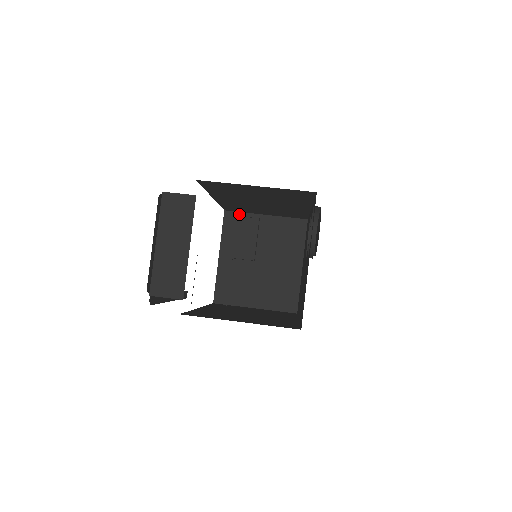
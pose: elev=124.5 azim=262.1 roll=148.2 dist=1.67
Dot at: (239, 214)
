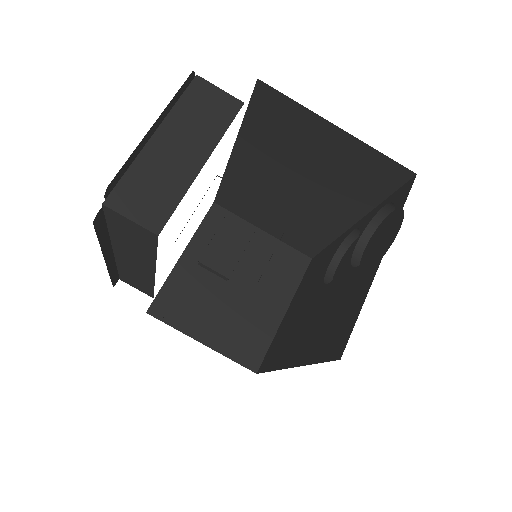
Dot at: (230, 215)
